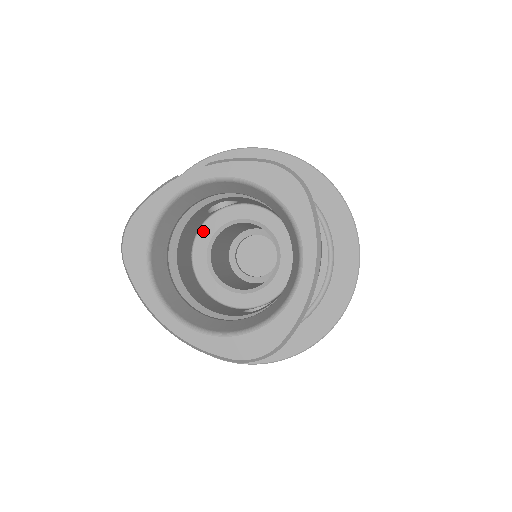
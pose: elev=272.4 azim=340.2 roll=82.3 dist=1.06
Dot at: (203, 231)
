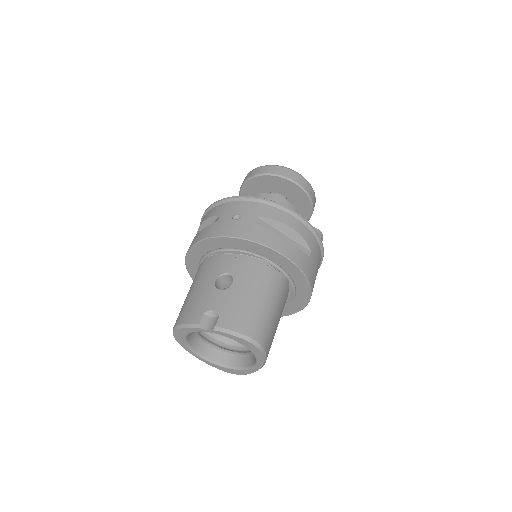
Dot at: occluded
